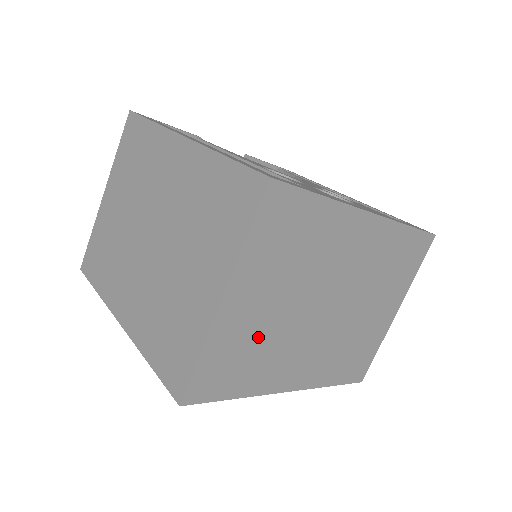
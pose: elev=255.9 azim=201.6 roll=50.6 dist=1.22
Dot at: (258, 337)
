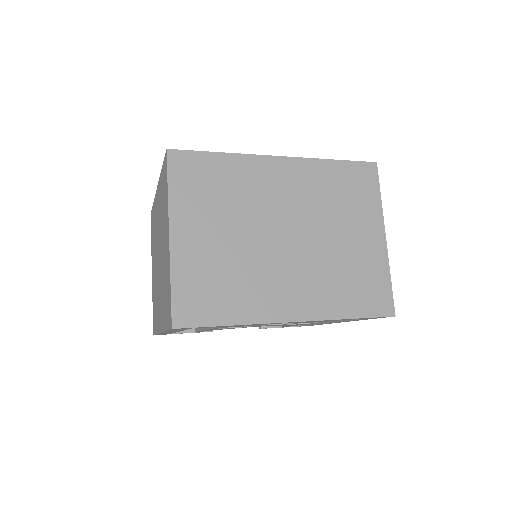
Dot at: (222, 266)
